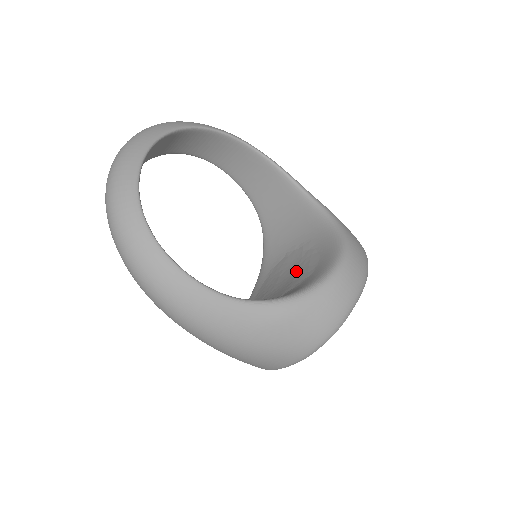
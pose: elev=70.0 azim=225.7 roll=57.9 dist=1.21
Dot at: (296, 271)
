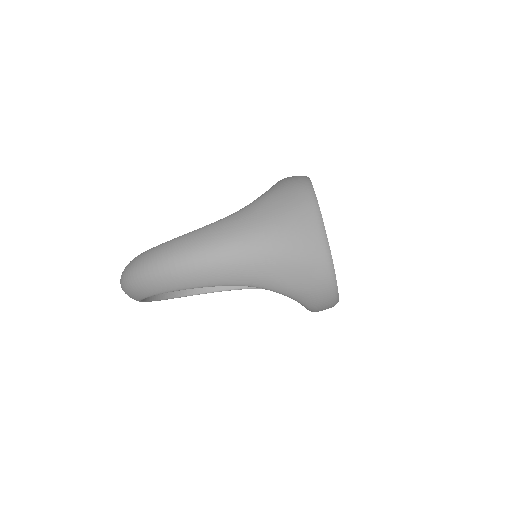
Dot at: occluded
